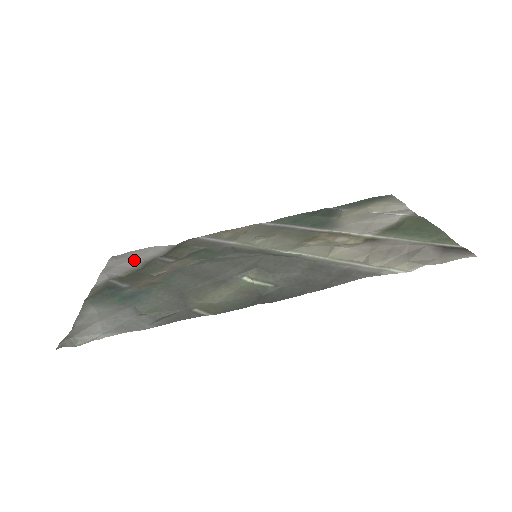
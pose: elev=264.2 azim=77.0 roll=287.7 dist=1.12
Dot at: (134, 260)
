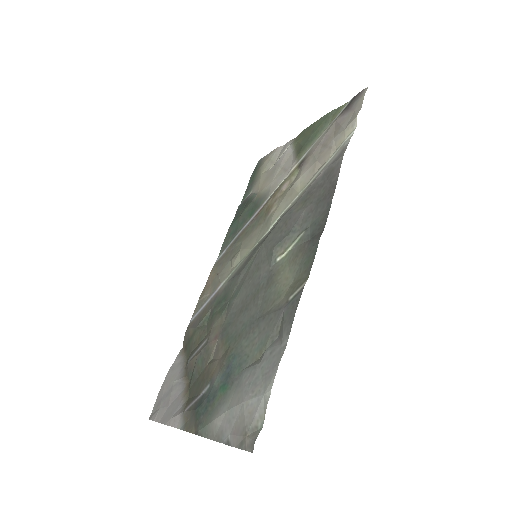
Dot at: (173, 389)
